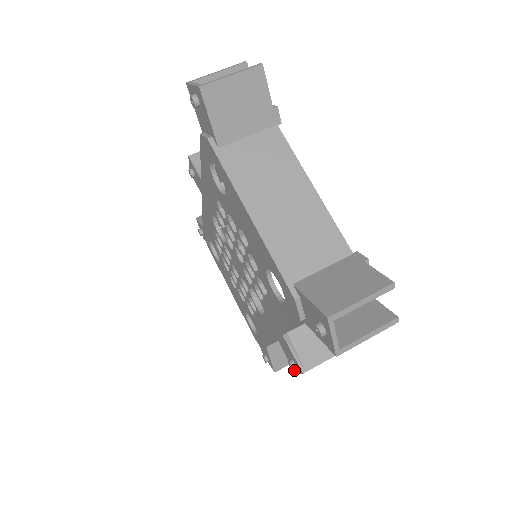
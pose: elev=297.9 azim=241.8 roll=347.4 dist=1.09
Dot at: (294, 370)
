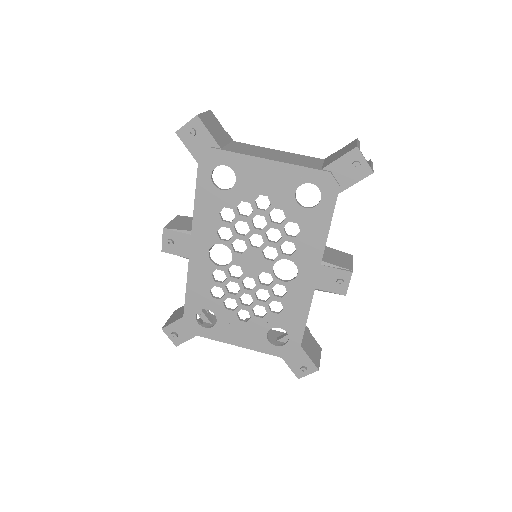
Dot at: (342, 292)
